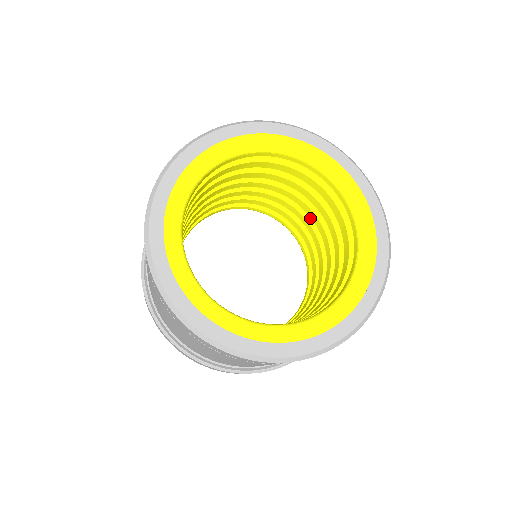
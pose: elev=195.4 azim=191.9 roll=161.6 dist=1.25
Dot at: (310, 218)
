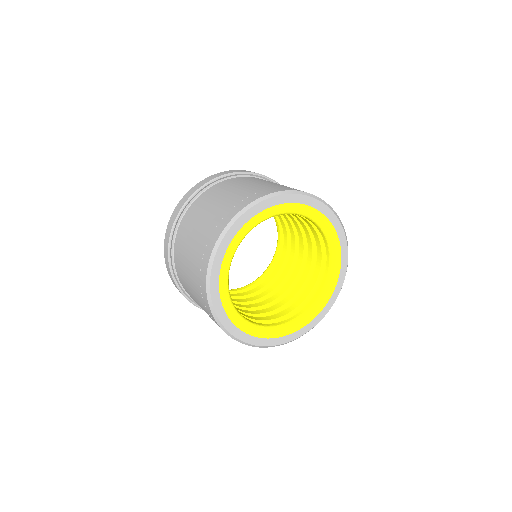
Dot at: (298, 249)
